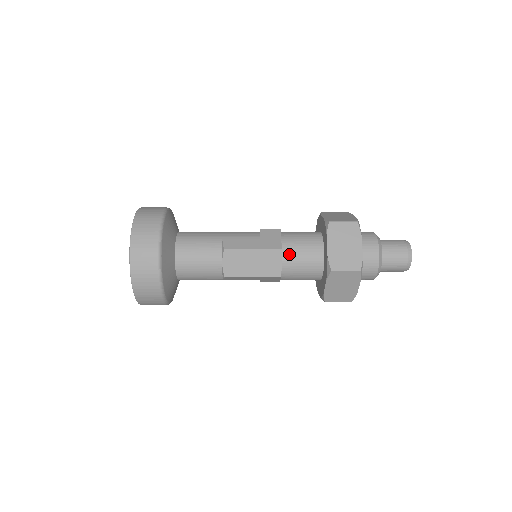
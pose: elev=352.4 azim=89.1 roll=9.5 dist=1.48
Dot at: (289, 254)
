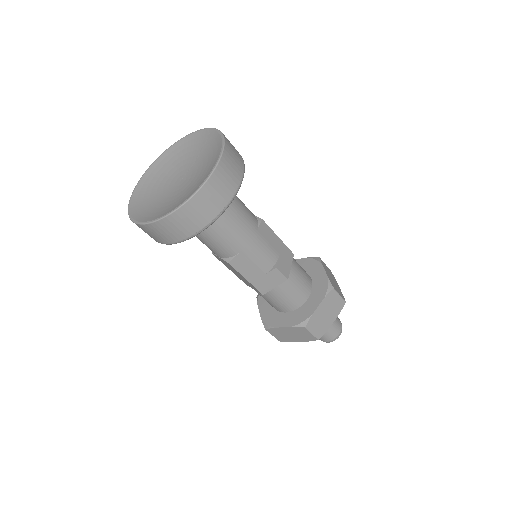
Dot at: occluded
